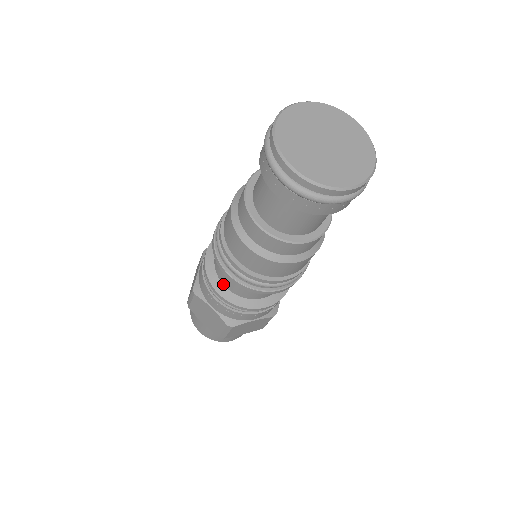
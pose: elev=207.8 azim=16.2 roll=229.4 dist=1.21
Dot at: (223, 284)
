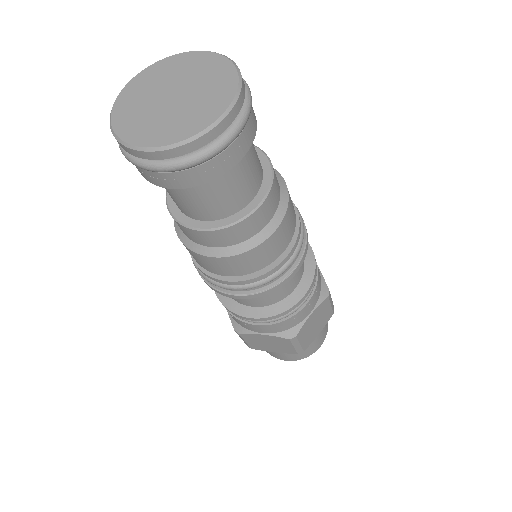
Dot at: occluded
